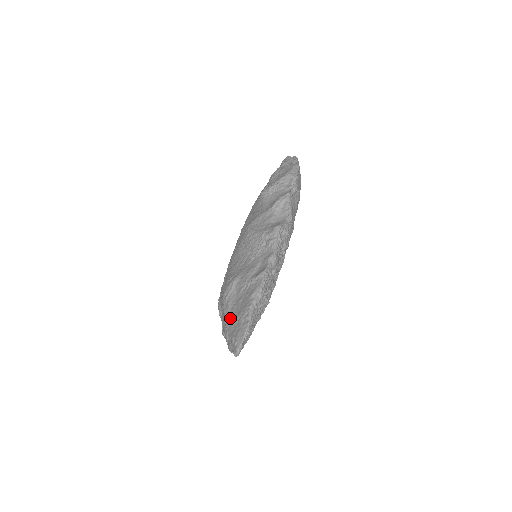
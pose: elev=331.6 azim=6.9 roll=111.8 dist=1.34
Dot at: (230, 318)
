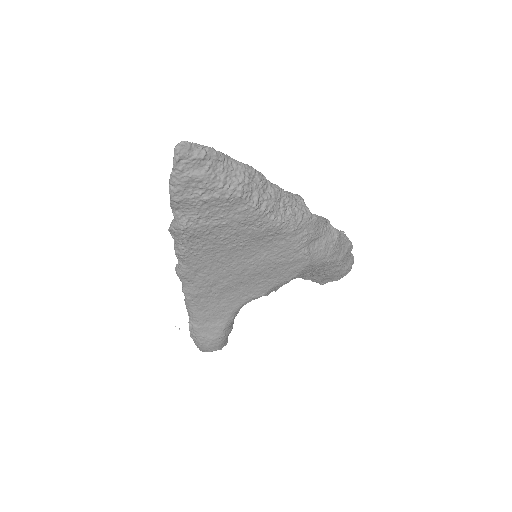
Dot at: occluded
